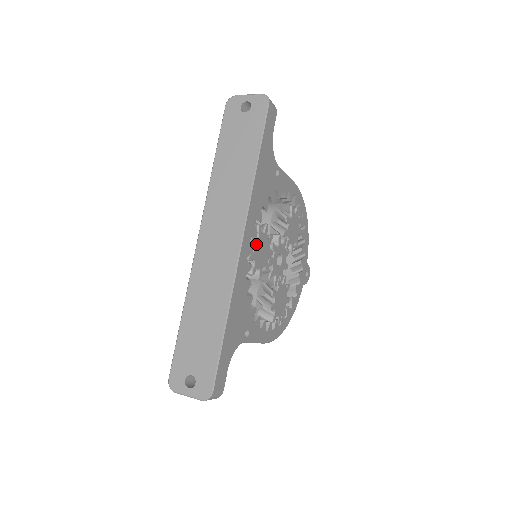
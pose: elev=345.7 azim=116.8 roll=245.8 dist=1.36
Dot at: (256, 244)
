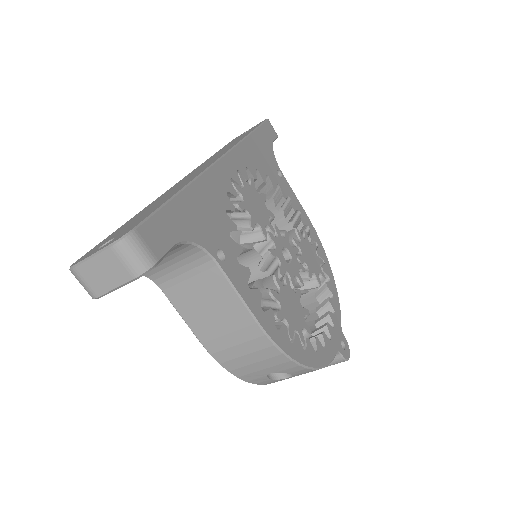
Dot at: (246, 187)
